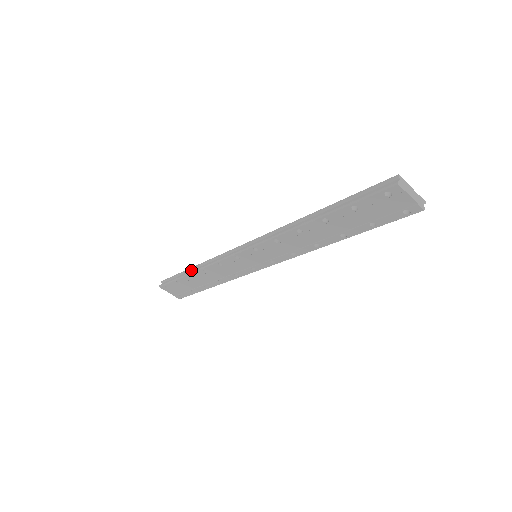
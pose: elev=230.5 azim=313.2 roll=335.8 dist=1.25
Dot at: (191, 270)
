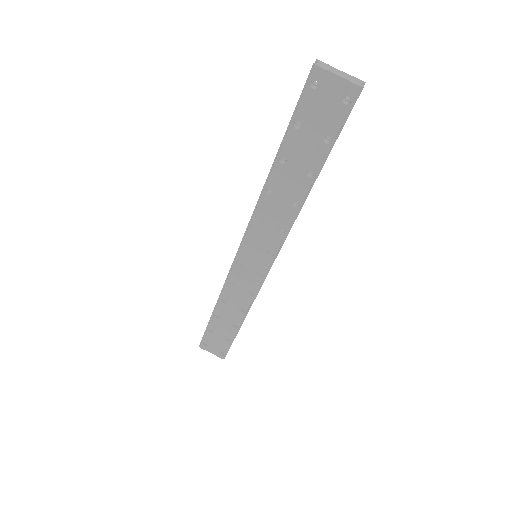
Dot at: occluded
